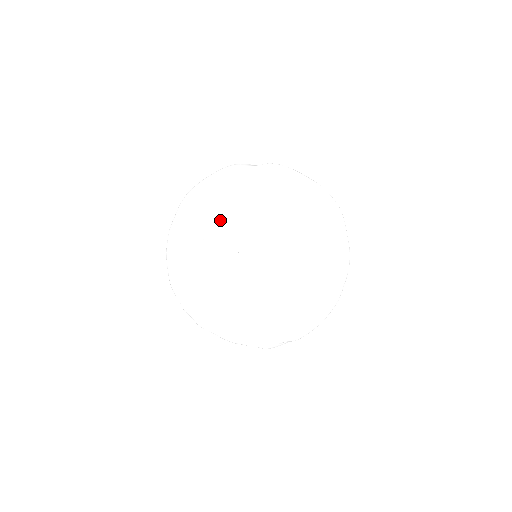
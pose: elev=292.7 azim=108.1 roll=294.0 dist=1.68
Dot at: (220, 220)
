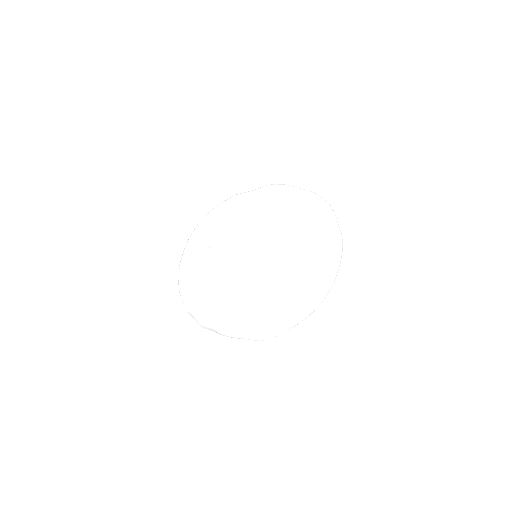
Dot at: (225, 229)
